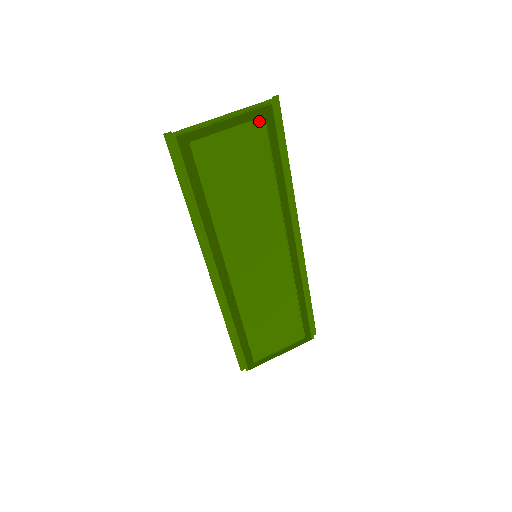
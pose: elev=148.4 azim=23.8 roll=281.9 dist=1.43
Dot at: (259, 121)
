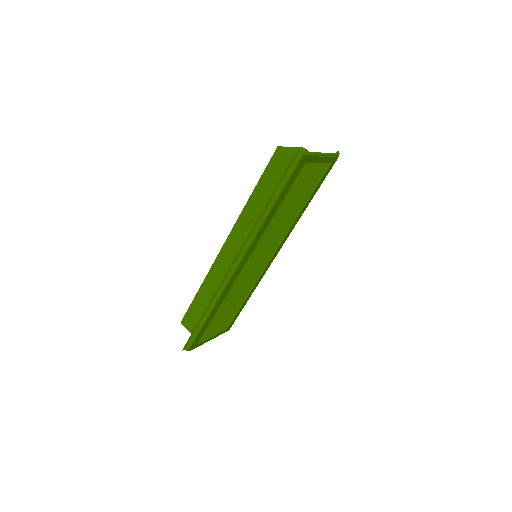
Dot at: (327, 164)
